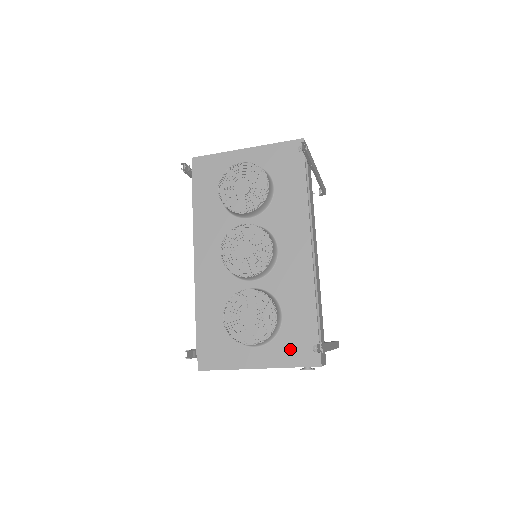
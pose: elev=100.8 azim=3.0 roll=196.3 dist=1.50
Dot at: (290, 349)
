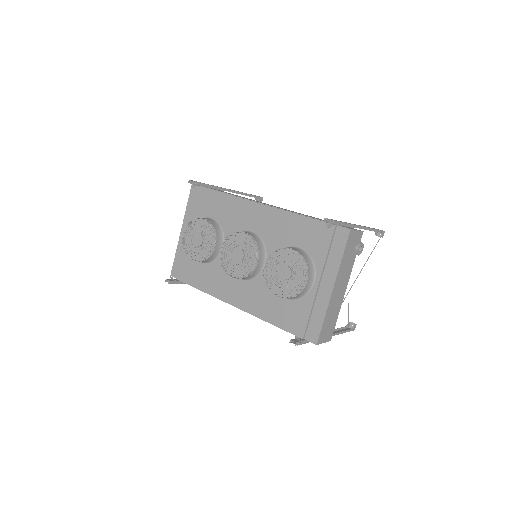
Dot at: (326, 251)
